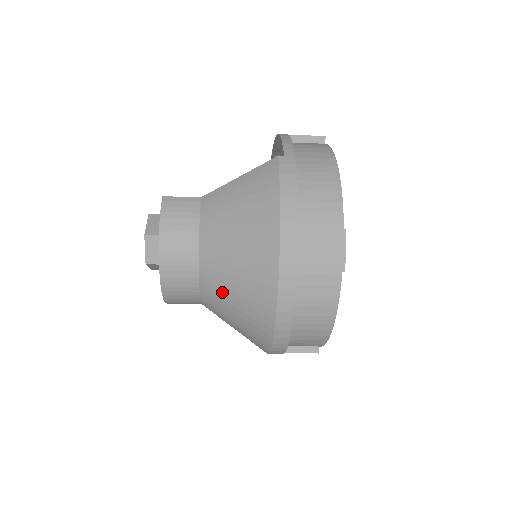
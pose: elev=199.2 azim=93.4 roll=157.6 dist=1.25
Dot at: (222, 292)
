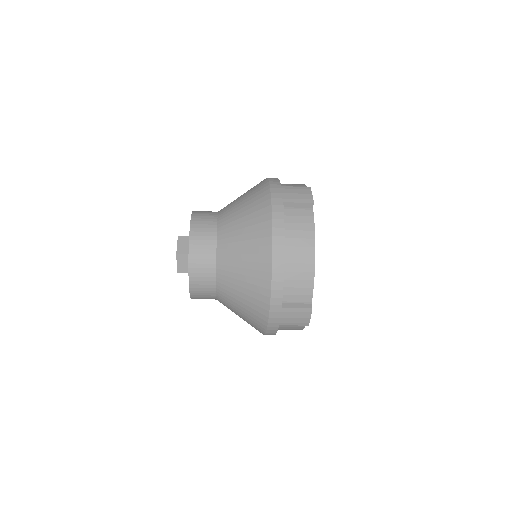
Dot at: (233, 240)
